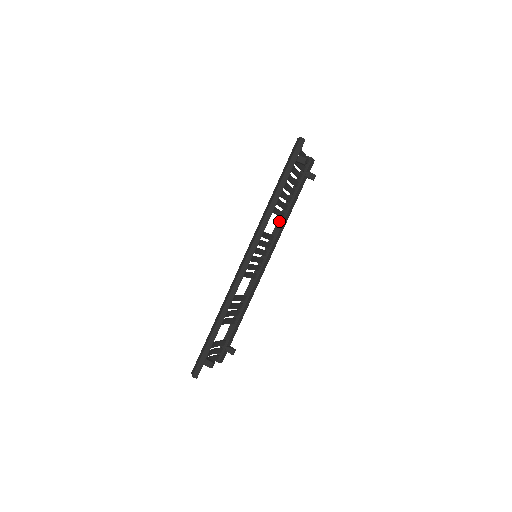
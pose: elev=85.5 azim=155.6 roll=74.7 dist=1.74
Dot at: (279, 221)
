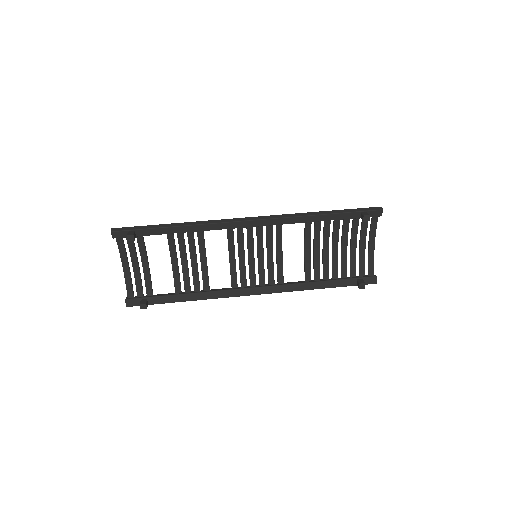
Dot at: (300, 281)
